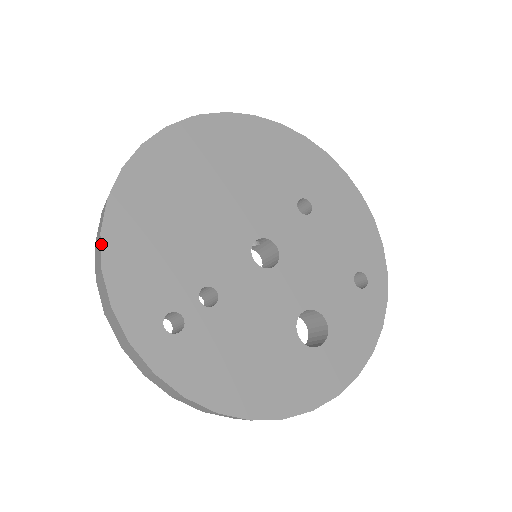
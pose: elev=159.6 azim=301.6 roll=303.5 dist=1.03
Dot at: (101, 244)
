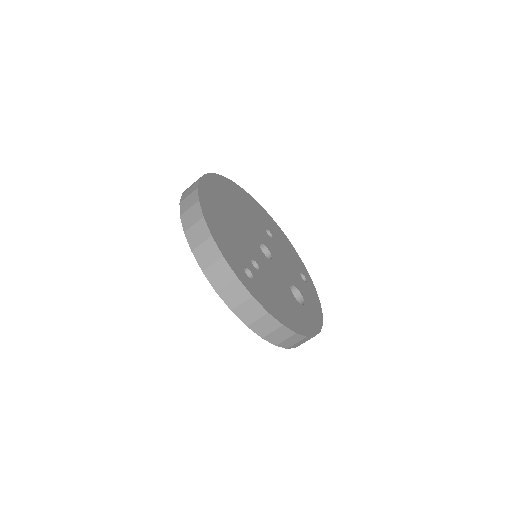
Dot at: (206, 223)
